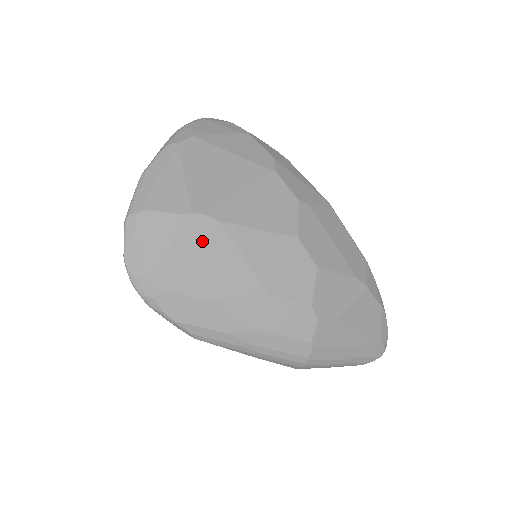
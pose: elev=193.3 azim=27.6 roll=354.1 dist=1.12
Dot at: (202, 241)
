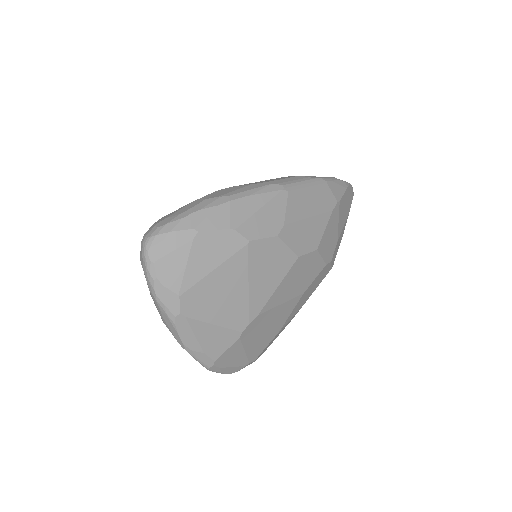
Dot at: (257, 329)
